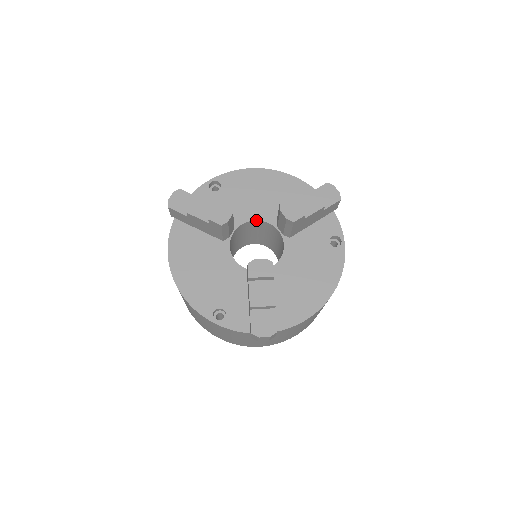
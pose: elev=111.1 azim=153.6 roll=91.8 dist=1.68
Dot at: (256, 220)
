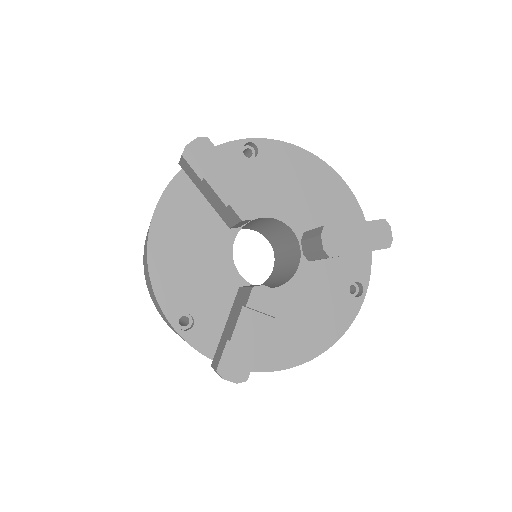
Dot at: (280, 220)
